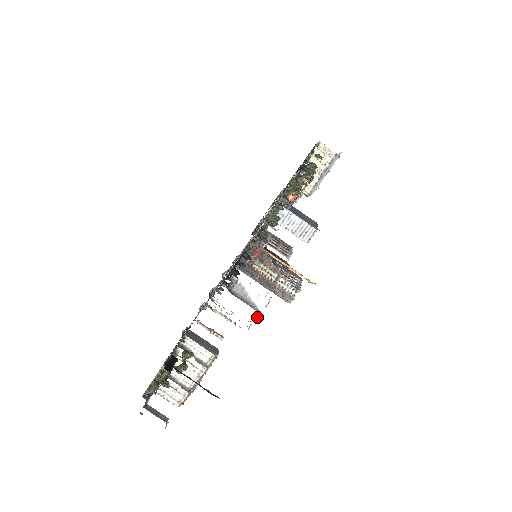
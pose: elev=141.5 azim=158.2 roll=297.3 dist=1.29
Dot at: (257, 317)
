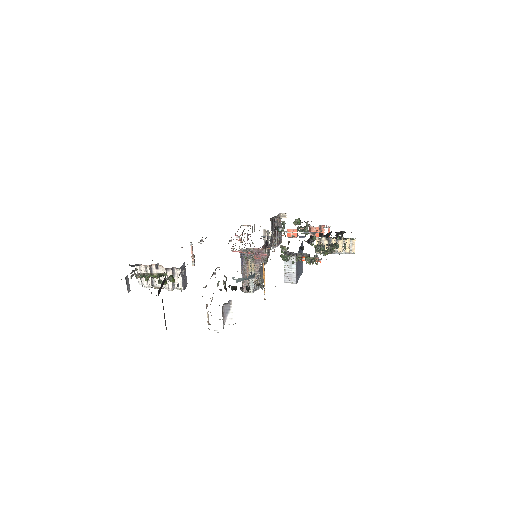
Dot at: occluded
